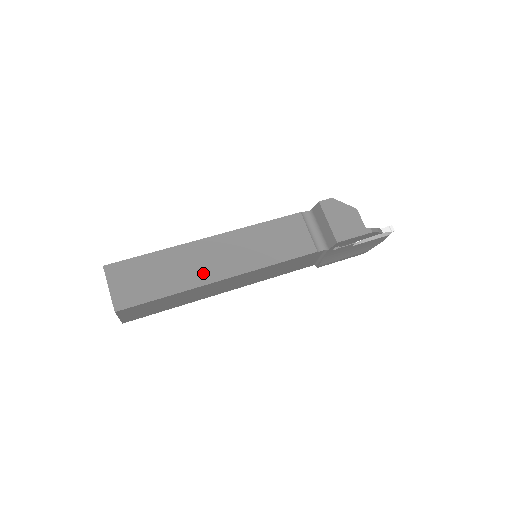
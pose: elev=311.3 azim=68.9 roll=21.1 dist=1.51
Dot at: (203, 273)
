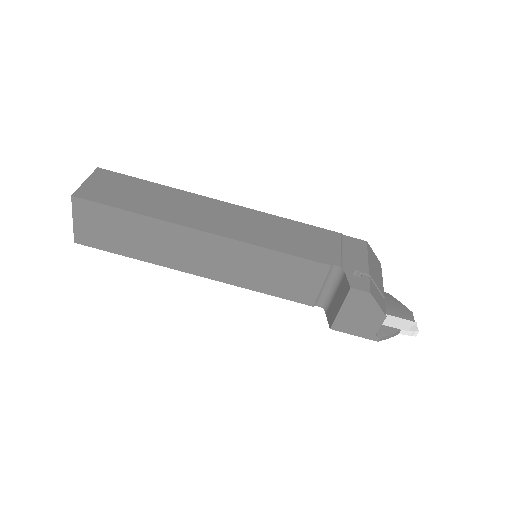
Dot at: (178, 259)
